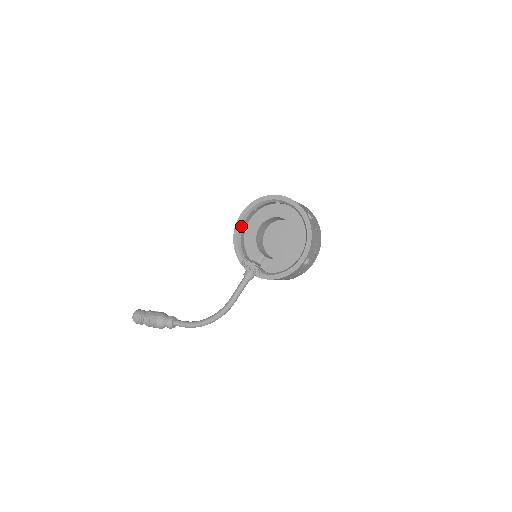
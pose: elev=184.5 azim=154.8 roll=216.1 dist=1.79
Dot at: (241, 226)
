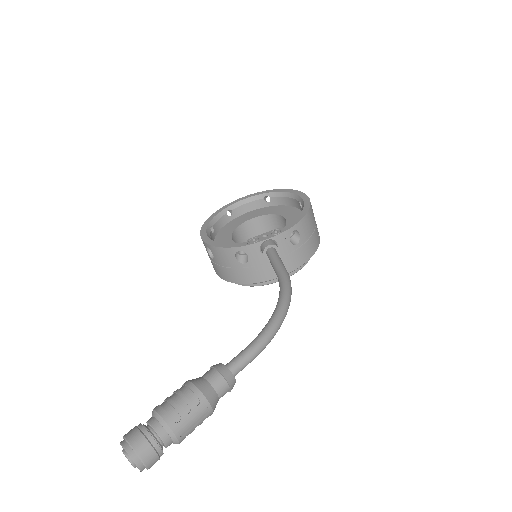
Dot at: occluded
